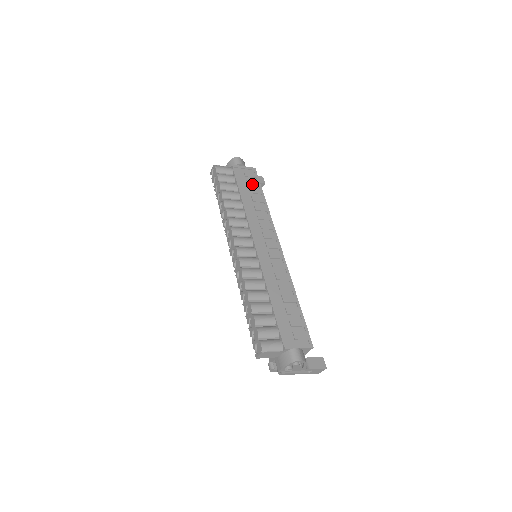
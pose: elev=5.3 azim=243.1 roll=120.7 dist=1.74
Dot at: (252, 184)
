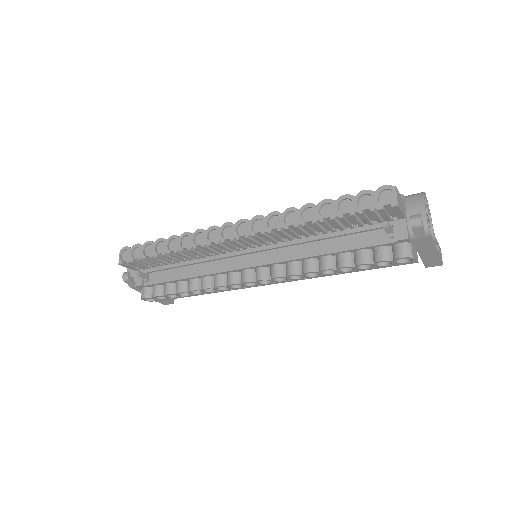
Dot at: occluded
